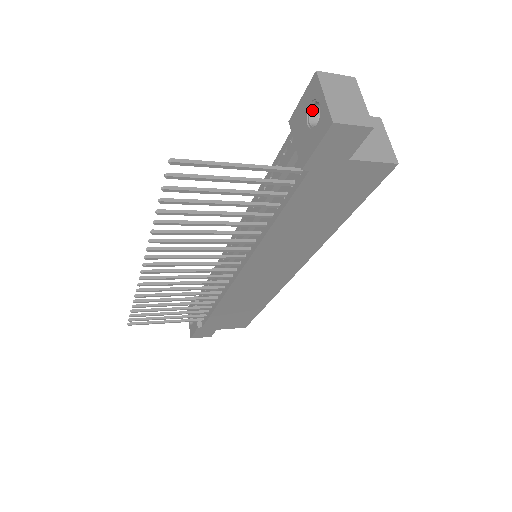
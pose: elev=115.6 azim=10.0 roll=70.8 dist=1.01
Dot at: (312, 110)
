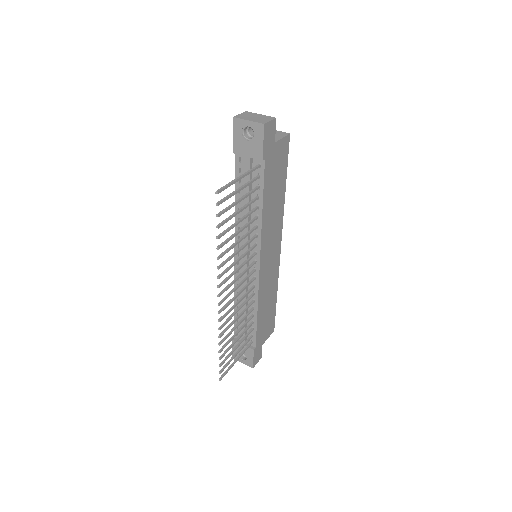
Dot at: (244, 134)
